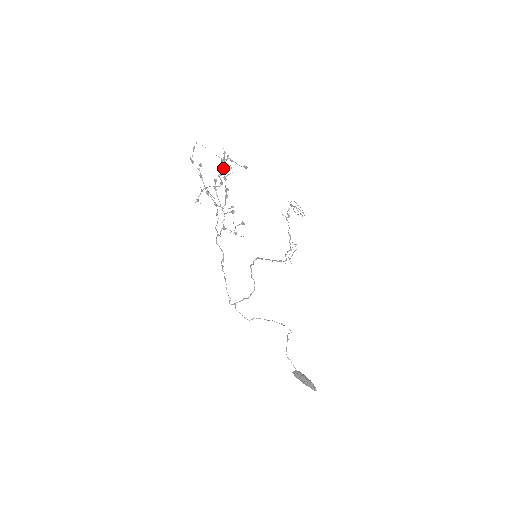
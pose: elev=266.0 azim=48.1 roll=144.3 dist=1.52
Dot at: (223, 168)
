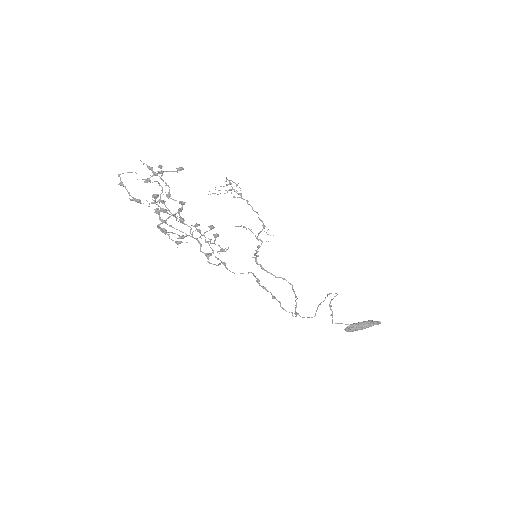
Dot at: occluded
